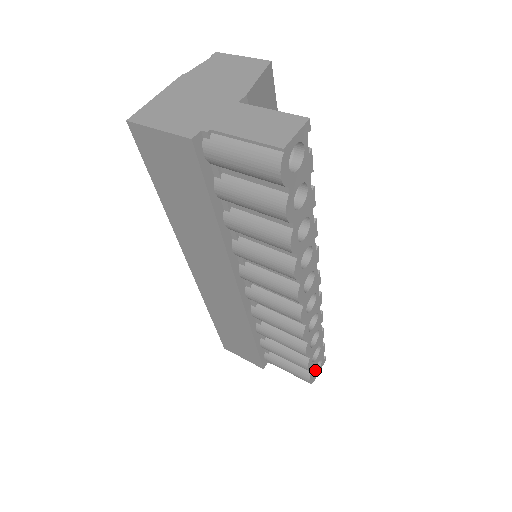
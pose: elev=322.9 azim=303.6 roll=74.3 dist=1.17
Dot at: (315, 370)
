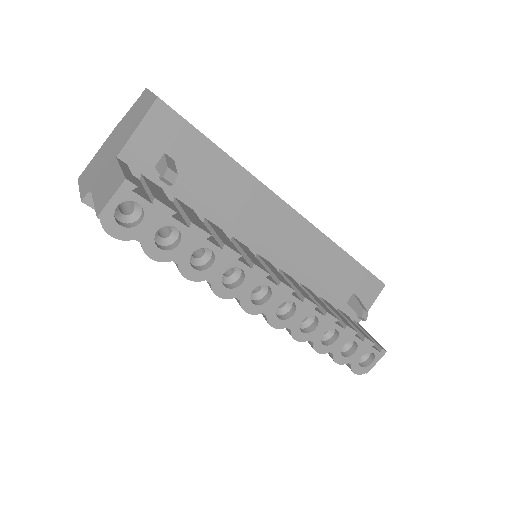
Dot at: (369, 361)
